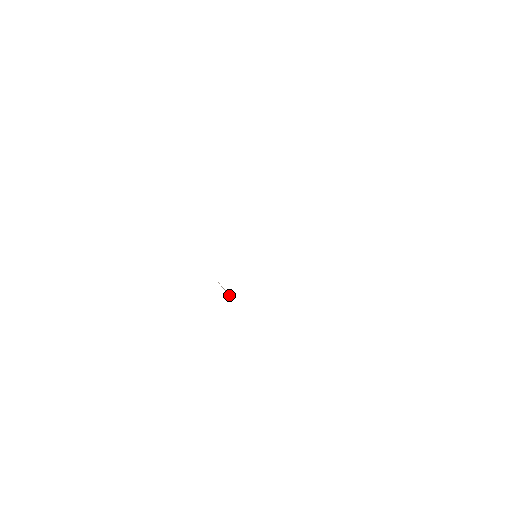
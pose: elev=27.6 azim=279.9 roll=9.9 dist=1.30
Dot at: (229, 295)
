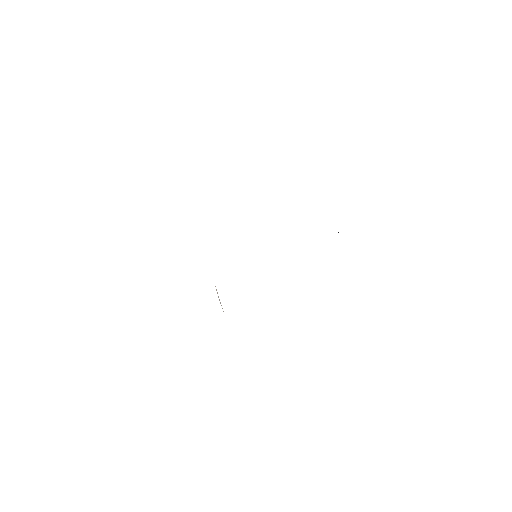
Dot at: occluded
